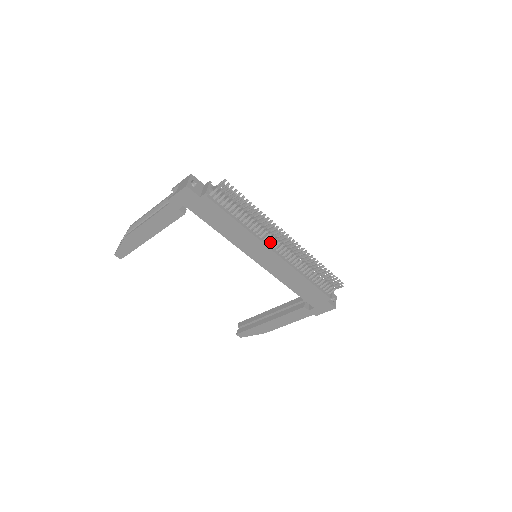
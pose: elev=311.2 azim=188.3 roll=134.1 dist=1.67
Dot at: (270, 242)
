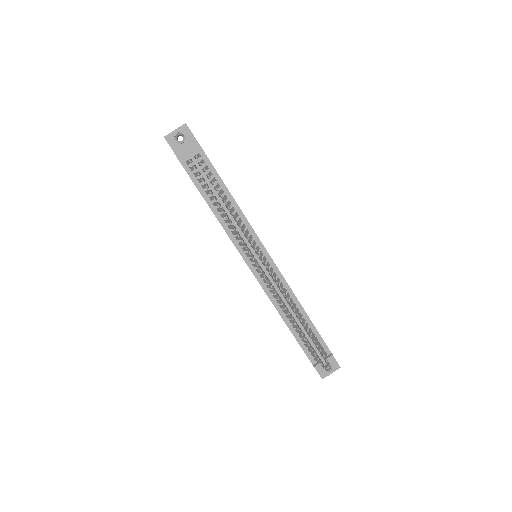
Dot at: (254, 257)
